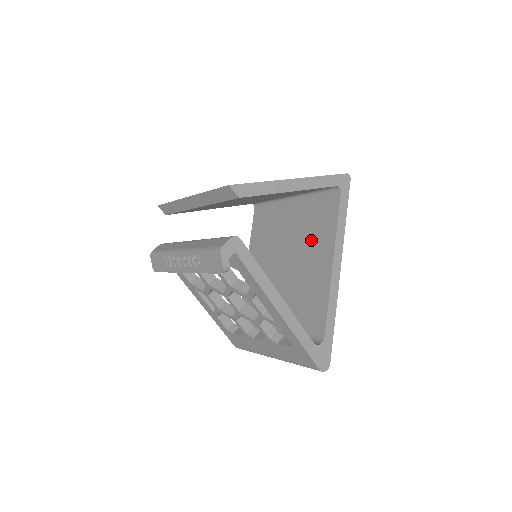
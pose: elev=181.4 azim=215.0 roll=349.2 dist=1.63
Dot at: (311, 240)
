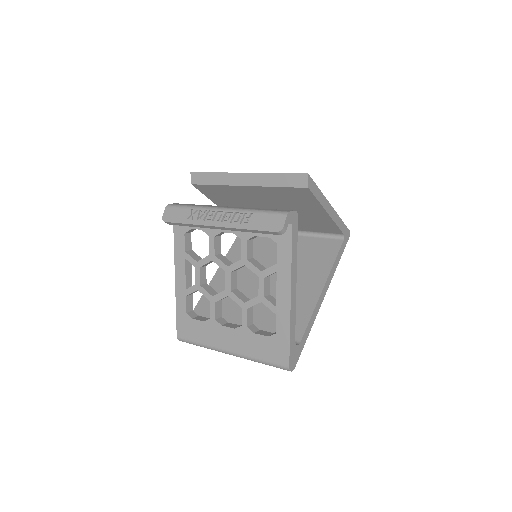
Dot at: (303, 266)
